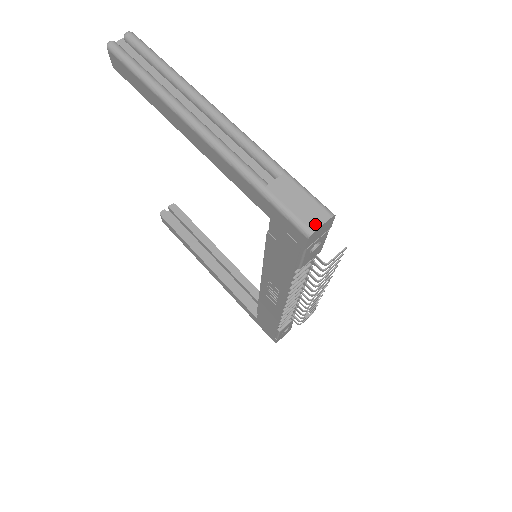
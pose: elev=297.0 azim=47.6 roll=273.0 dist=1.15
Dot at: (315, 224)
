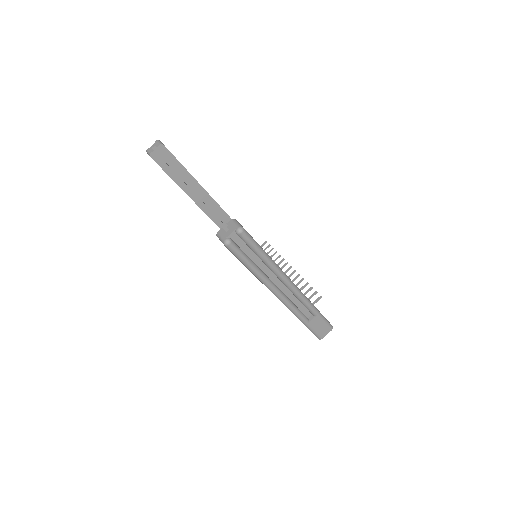
Dot at: (324, 335)
